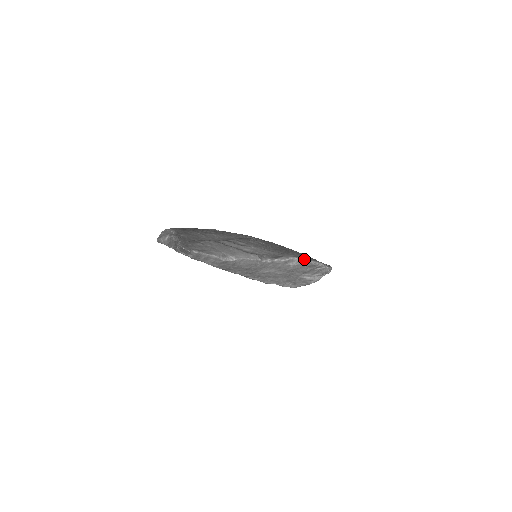
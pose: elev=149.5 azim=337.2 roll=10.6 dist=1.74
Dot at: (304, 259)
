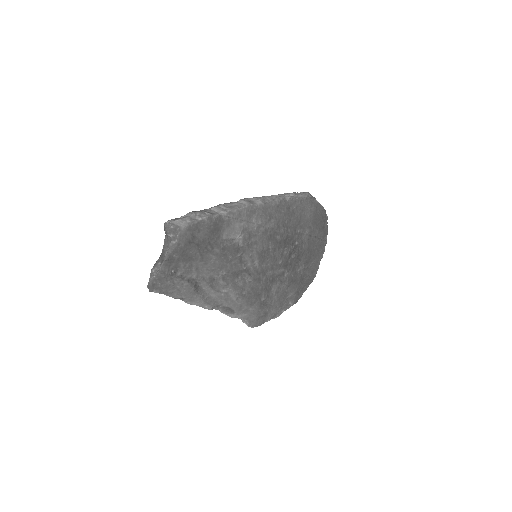
Dot at: (248, 323)
